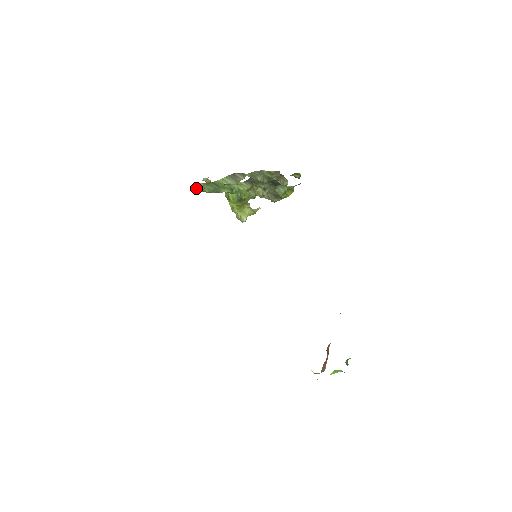
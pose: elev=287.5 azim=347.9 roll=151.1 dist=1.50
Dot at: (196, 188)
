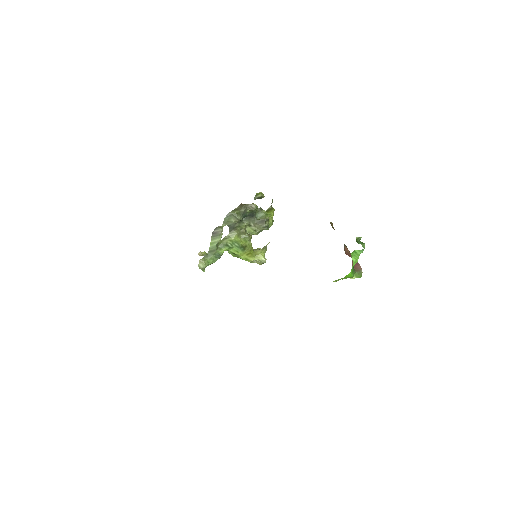
Dot at: (202, 266)
